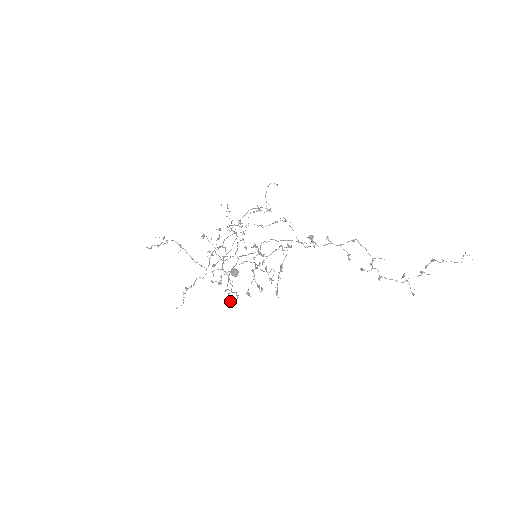
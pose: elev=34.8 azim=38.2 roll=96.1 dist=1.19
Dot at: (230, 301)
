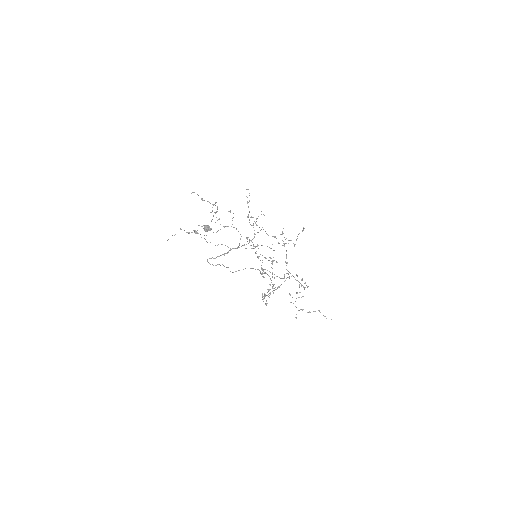
Dot at: occluded
